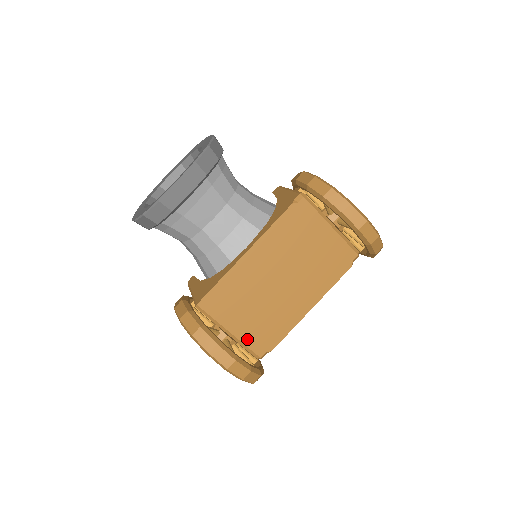
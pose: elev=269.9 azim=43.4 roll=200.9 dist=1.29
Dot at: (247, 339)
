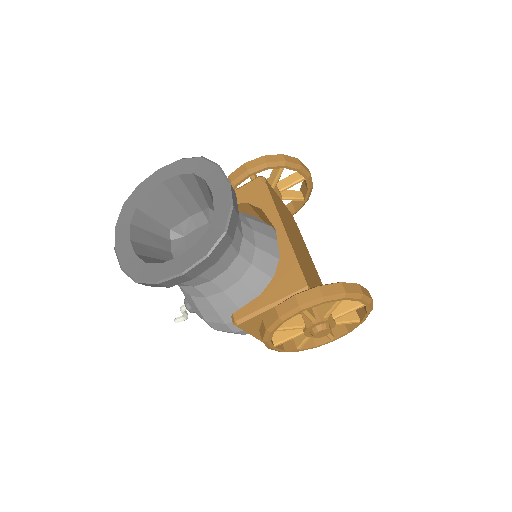
Dot at: occluded
